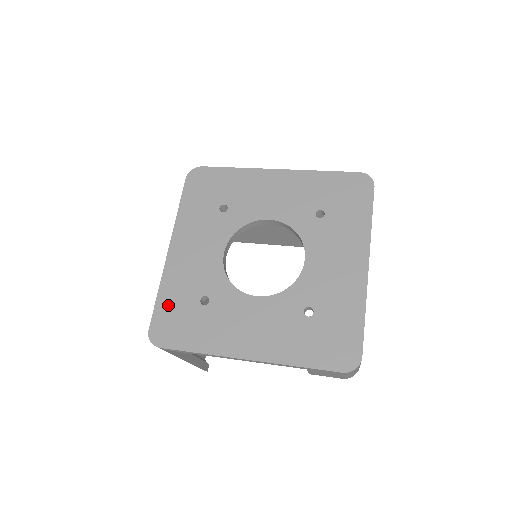
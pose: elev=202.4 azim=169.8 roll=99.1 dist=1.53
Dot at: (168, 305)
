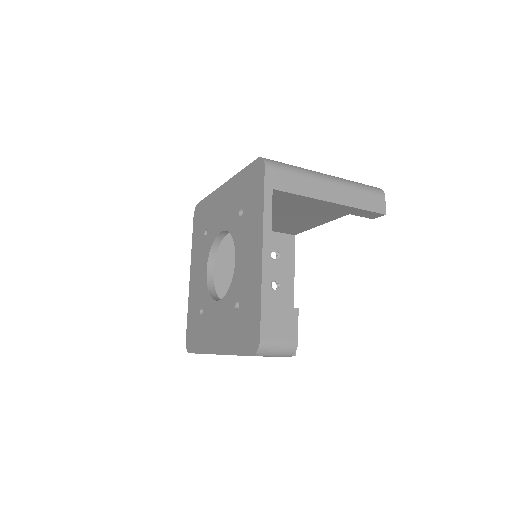
Dot at: (190, 320)
